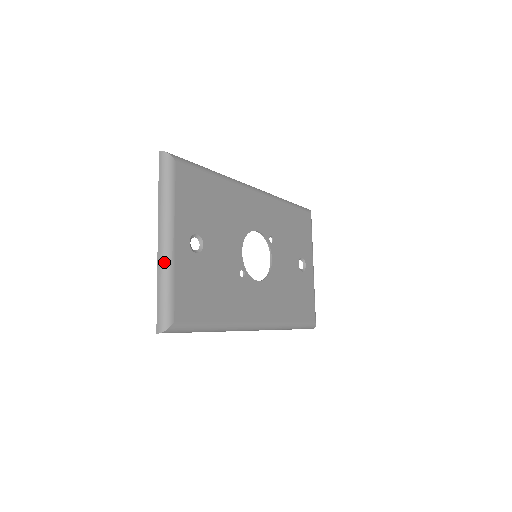
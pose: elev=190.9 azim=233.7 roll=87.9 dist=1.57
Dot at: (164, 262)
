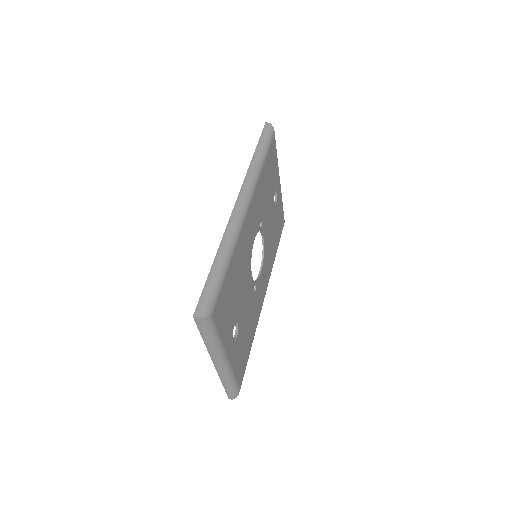
Dot at: (225, 374)
